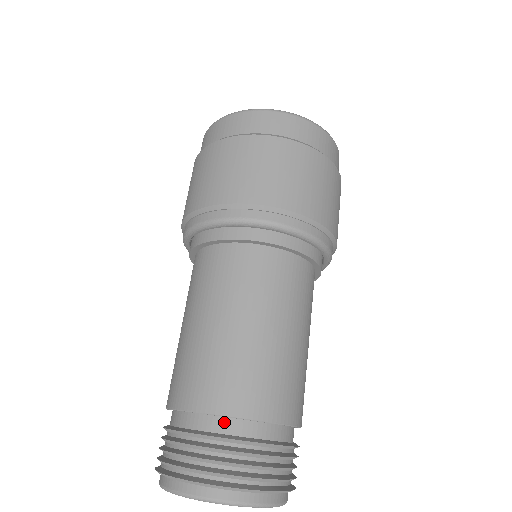
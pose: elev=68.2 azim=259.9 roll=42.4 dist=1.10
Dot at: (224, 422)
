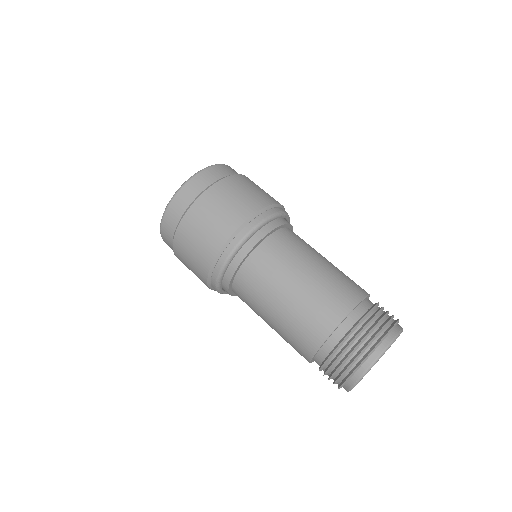
Dot at: (336, 334)
